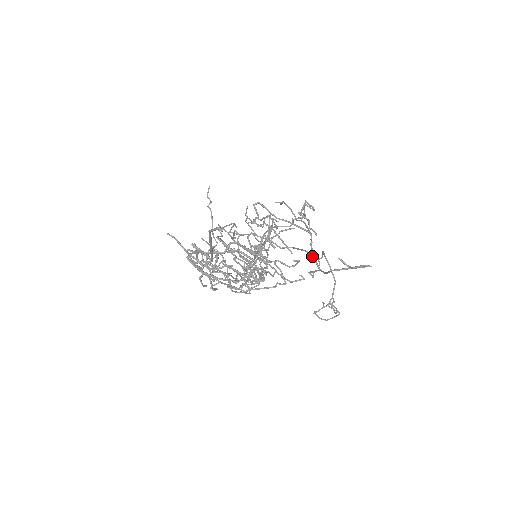
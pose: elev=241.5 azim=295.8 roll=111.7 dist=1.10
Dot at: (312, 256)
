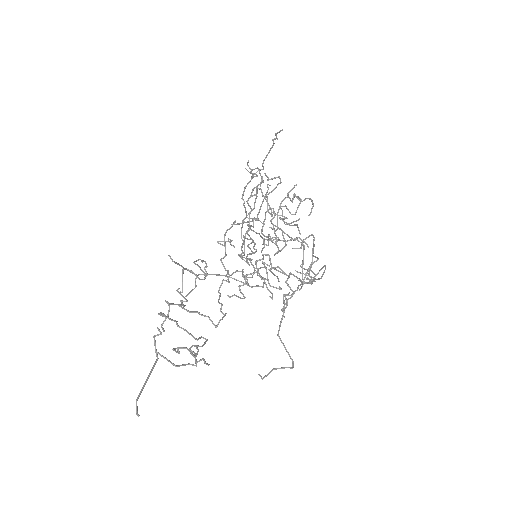
Dot at: (302, 277)
